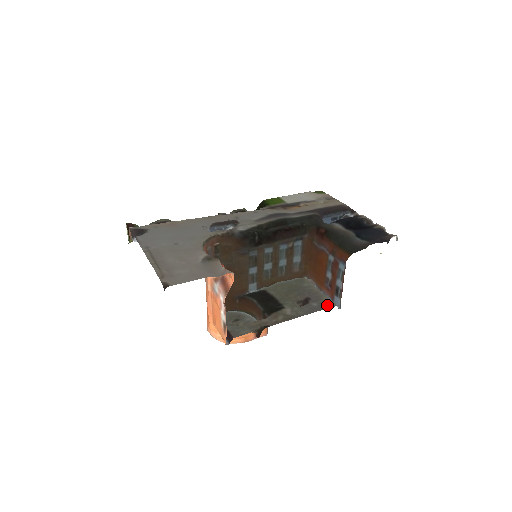
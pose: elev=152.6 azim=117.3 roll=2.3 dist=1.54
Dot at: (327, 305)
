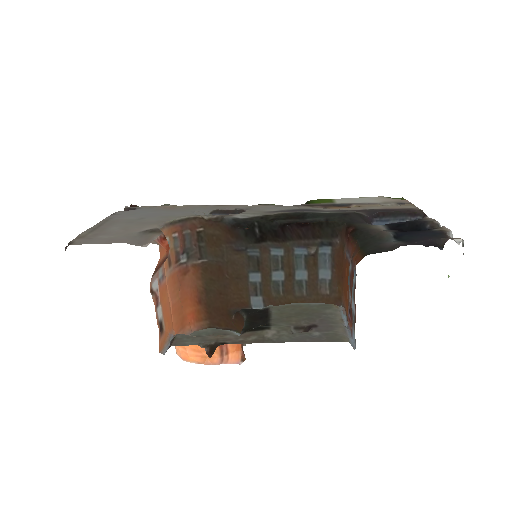
Dot at: (333, 338)
